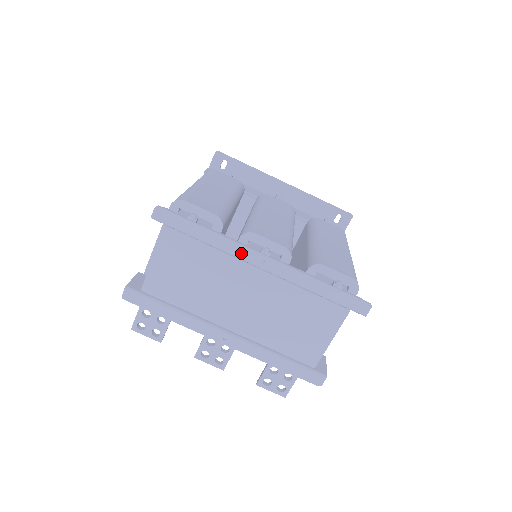
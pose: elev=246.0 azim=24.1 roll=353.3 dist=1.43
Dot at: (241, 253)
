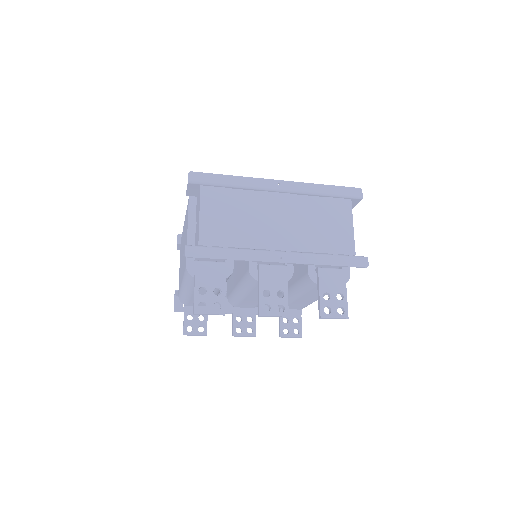
Dot at: (262, 184)
